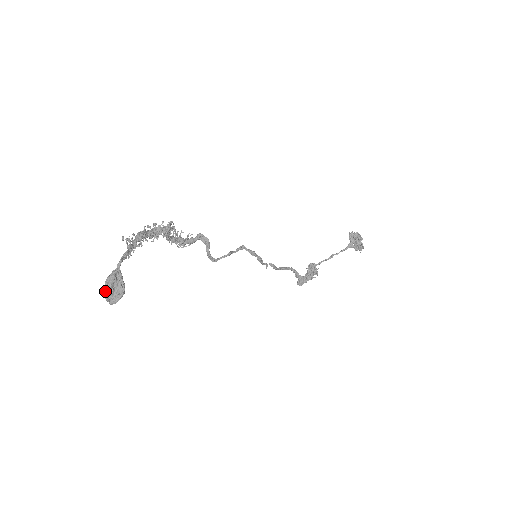
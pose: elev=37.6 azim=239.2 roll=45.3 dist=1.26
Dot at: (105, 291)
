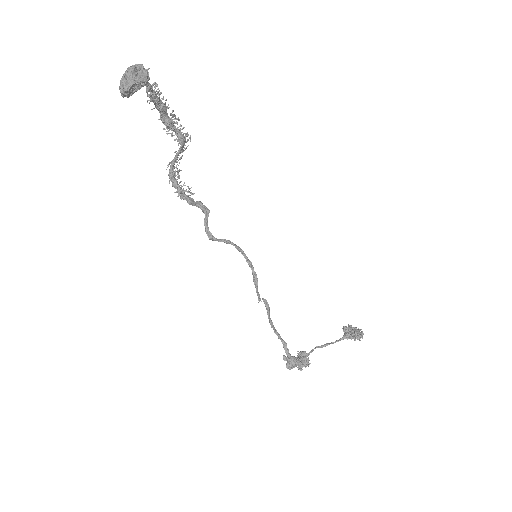
Dot at: (125, 72)
